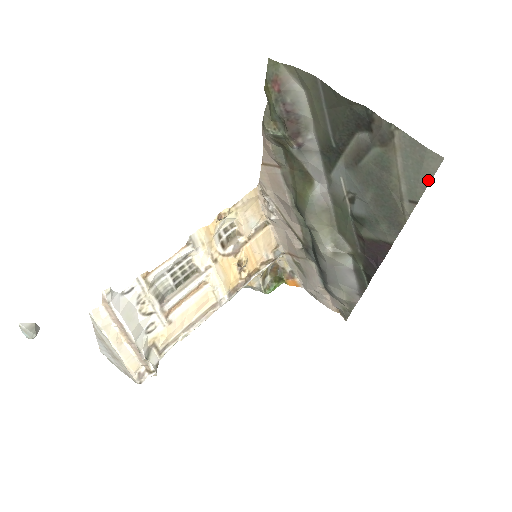
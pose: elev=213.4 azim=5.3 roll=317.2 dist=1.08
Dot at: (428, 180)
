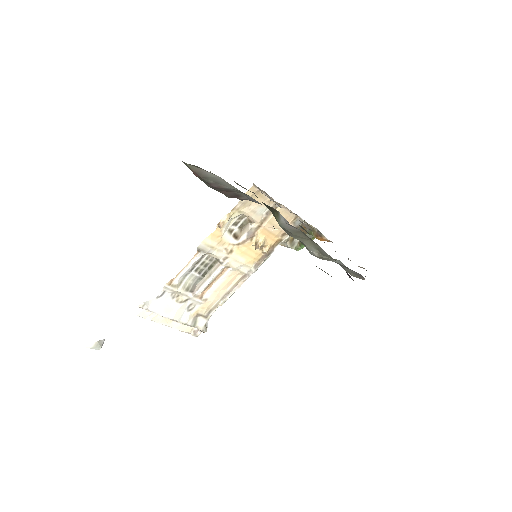
Dot at: occluded
